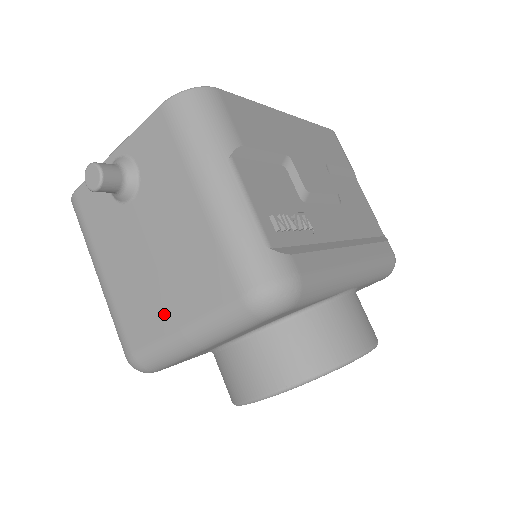
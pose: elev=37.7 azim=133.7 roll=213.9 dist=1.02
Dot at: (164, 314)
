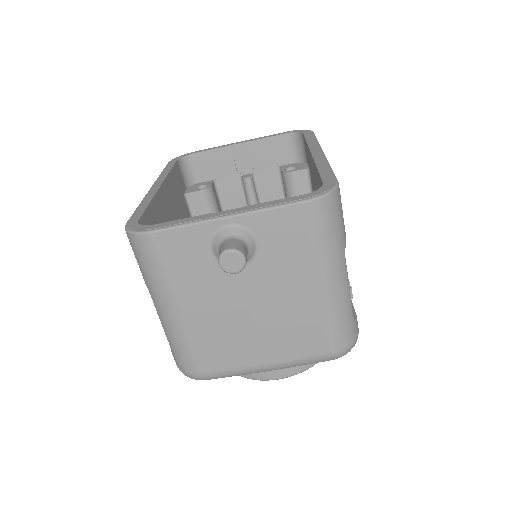
Dot at: (251, 353)
